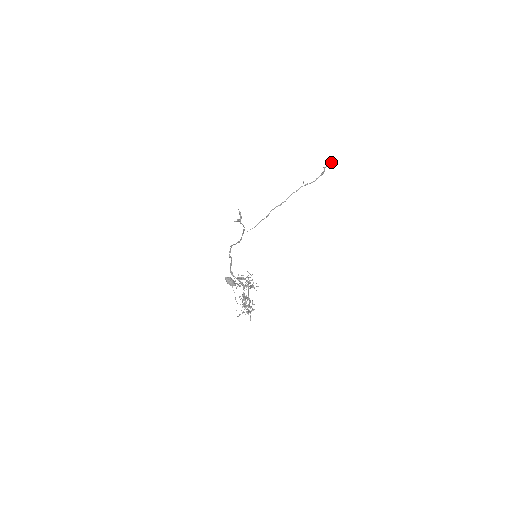
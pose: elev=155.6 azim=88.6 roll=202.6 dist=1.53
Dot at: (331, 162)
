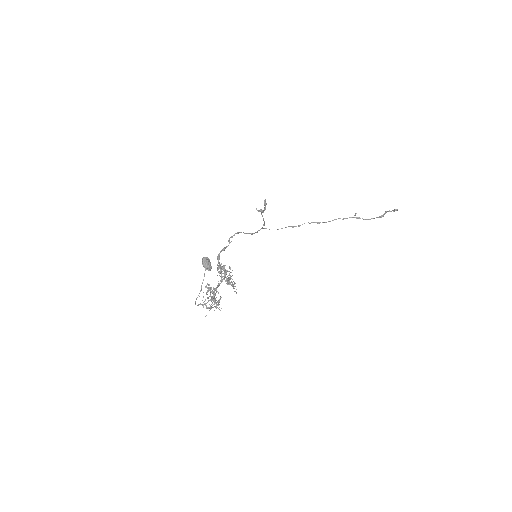
Dot at: (396, 209)
